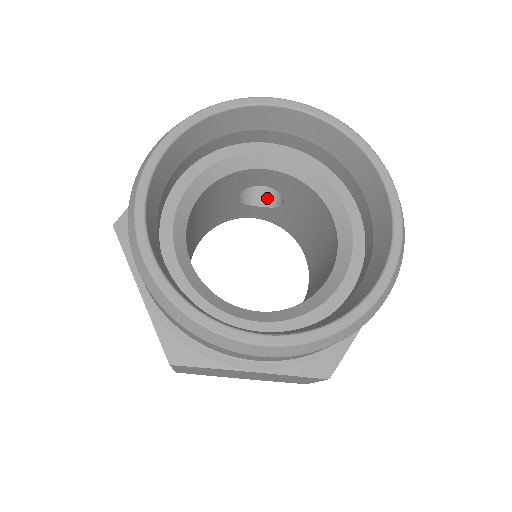
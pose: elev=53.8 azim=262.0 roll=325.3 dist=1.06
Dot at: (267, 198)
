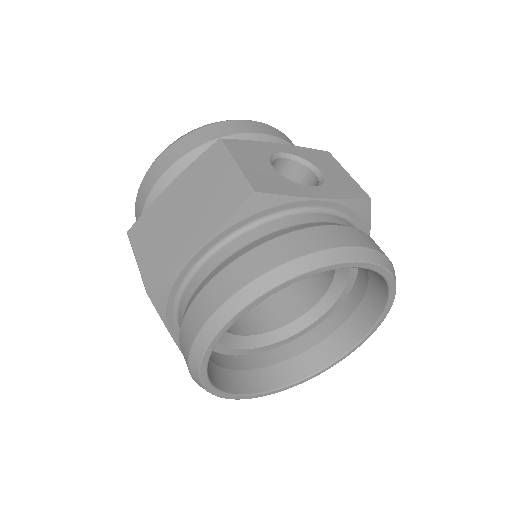
Dot at: occluded
